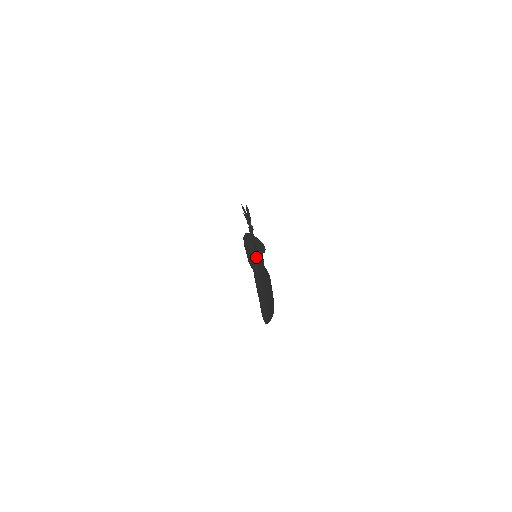
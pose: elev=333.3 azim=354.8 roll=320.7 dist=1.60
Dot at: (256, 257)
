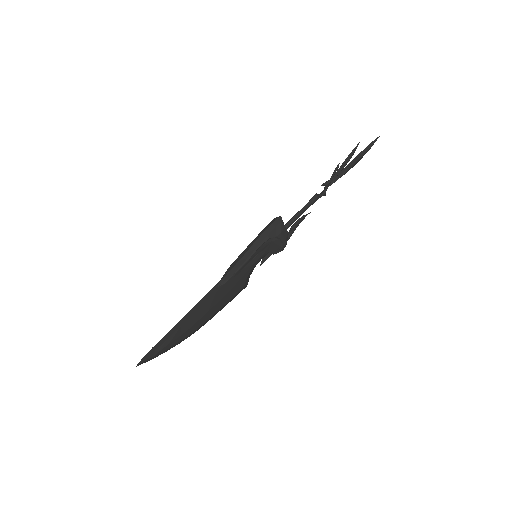
Dot at: (236, 271)
